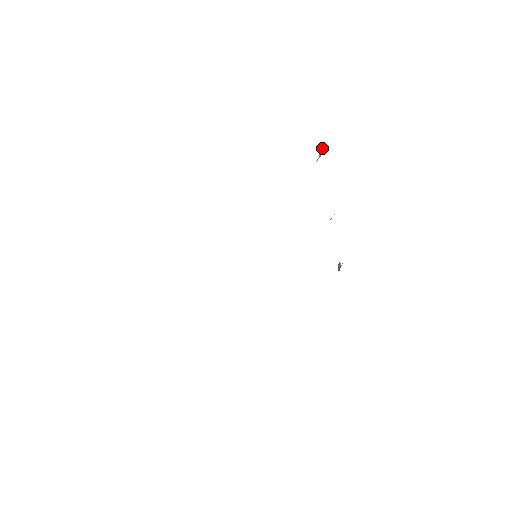
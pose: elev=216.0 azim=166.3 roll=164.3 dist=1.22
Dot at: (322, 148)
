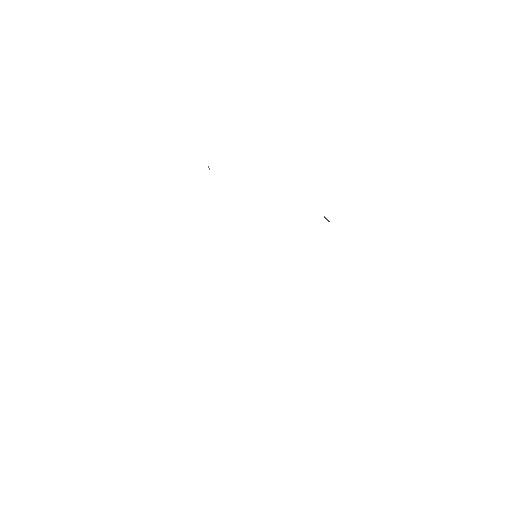
Dot at: (208, 167)
